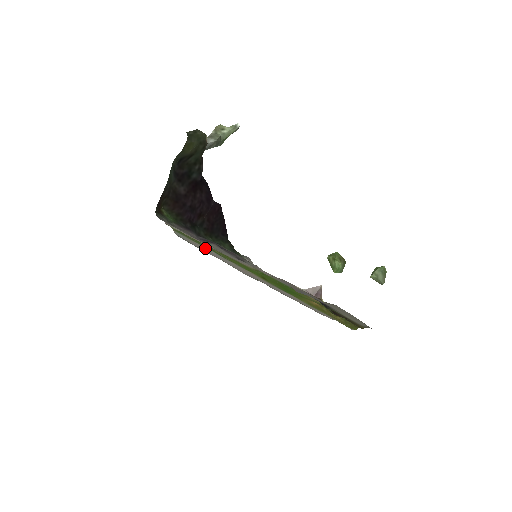
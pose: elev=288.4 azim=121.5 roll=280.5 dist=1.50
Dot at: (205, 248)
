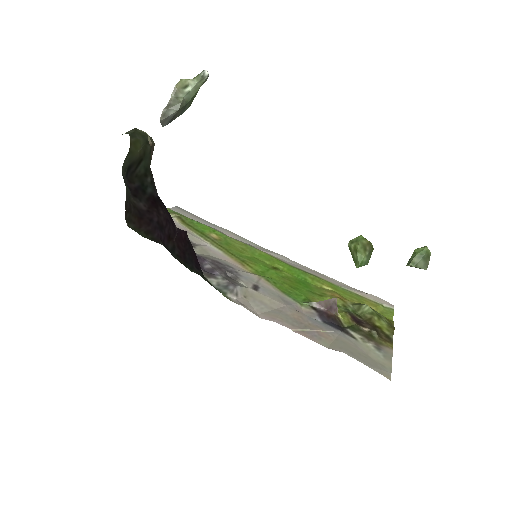
Dot at: occluded
